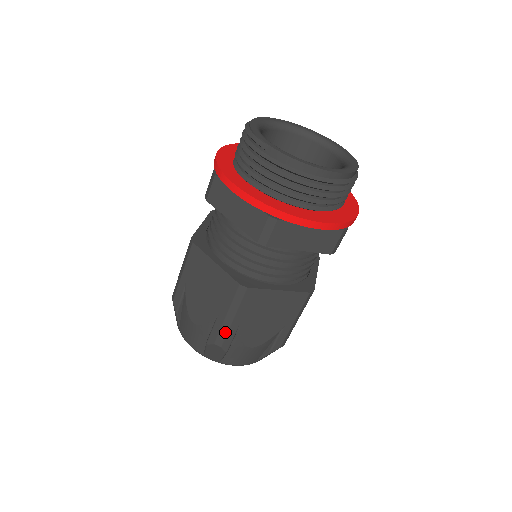
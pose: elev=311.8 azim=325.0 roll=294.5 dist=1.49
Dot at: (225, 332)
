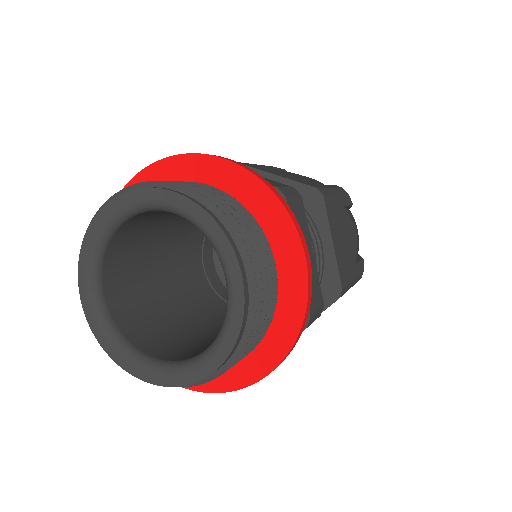
Dot at: occluded
